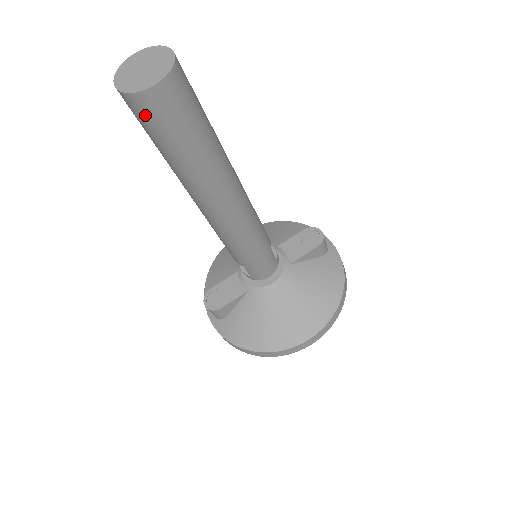
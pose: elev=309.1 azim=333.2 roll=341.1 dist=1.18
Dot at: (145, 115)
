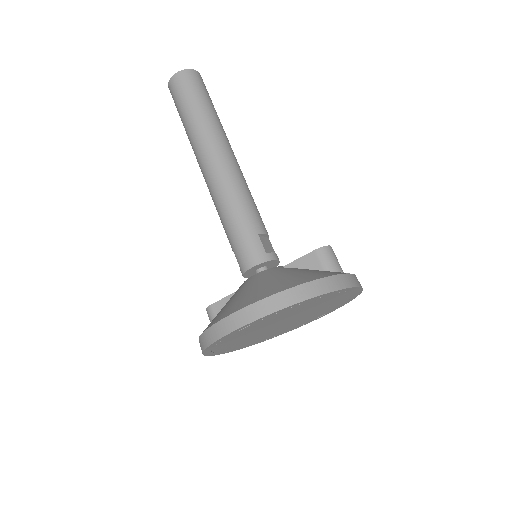
Dot at: (173, 95)
